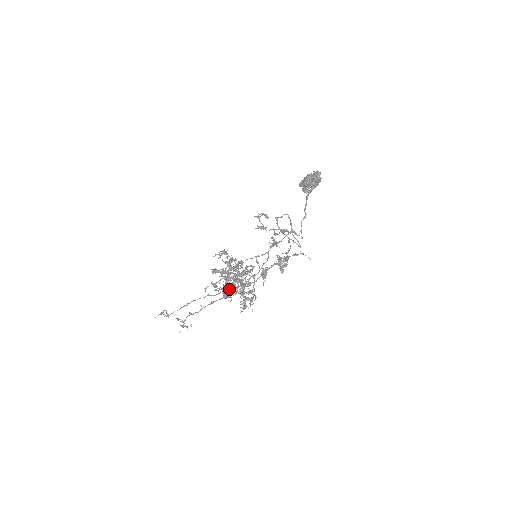
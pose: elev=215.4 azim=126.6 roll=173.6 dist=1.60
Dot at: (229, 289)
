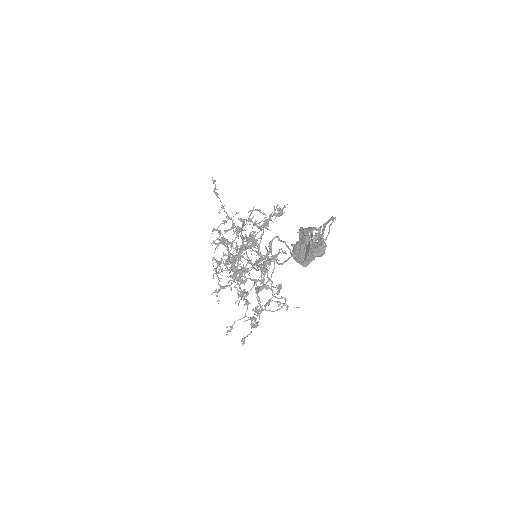
Dot at: (233, 269)
